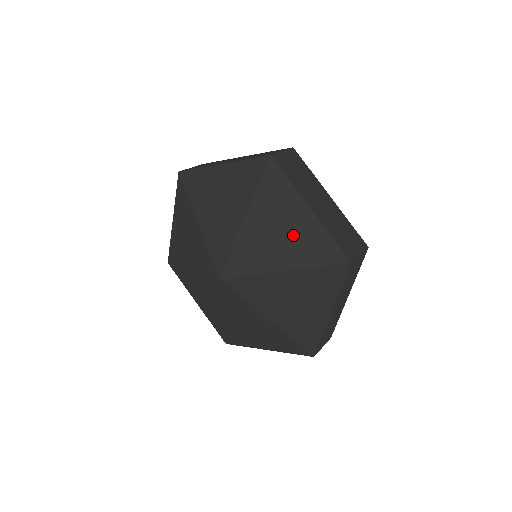
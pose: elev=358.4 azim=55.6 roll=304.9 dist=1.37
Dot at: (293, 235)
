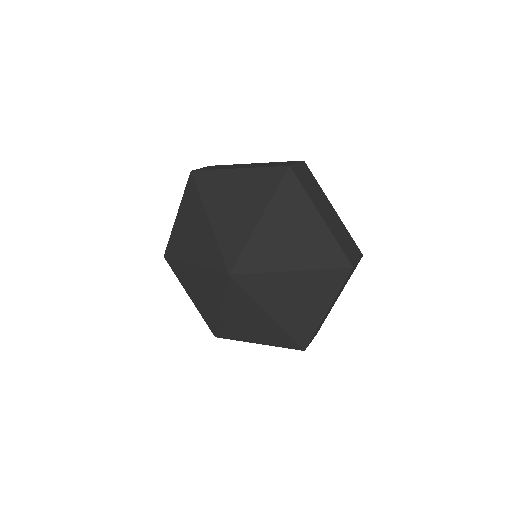
Dot at: (303, 239)
